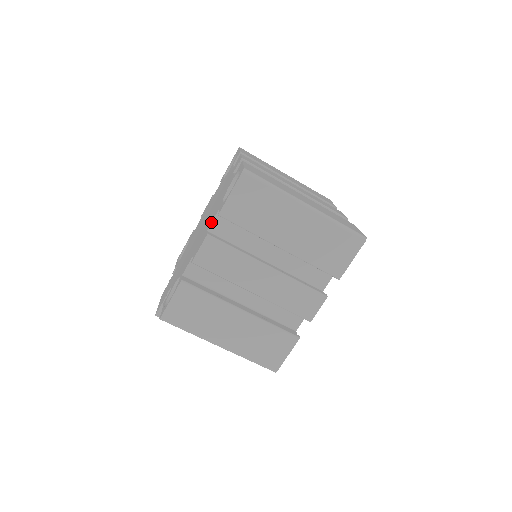
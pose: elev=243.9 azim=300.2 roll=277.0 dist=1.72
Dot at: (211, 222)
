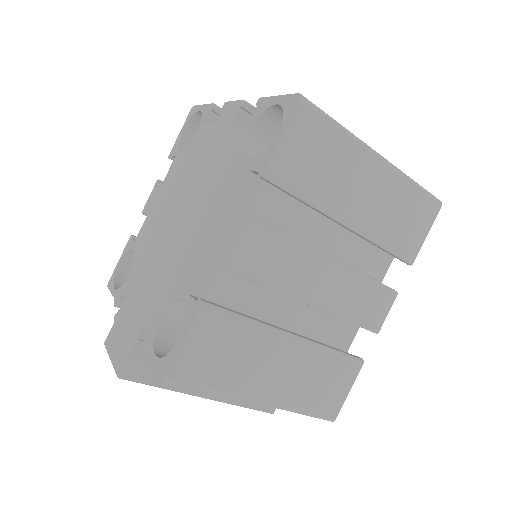
Dot at: (235, 195)
